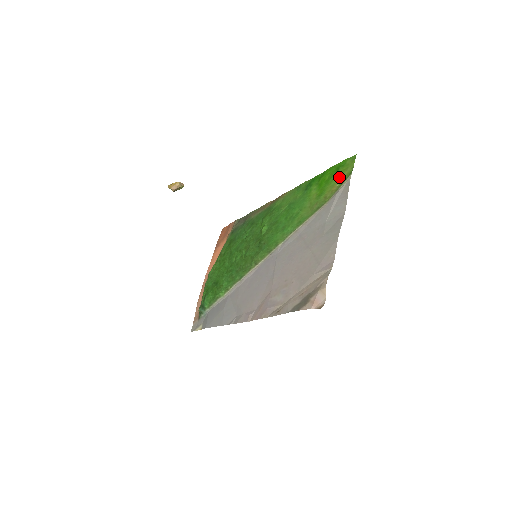
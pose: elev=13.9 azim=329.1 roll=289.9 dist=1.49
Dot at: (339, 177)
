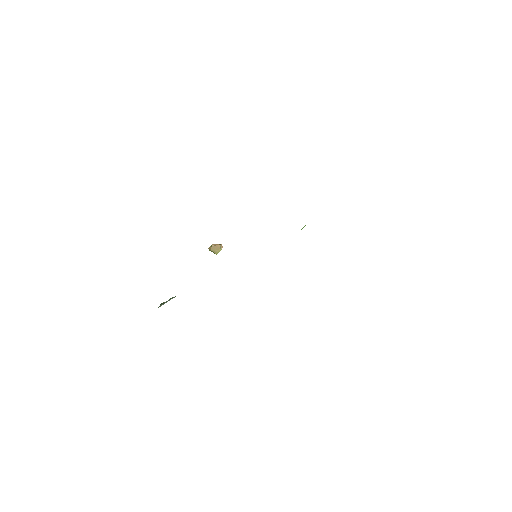
Dot at: occluded
